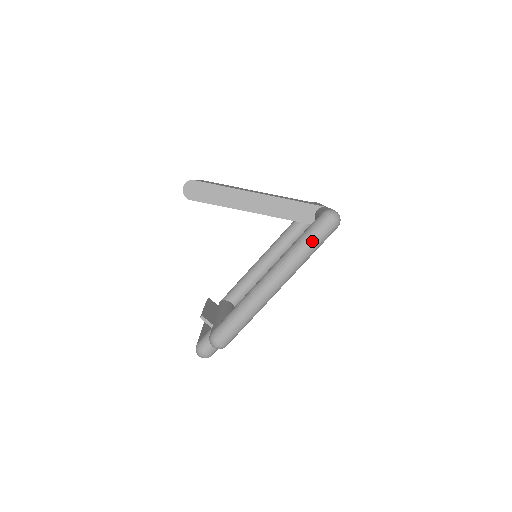
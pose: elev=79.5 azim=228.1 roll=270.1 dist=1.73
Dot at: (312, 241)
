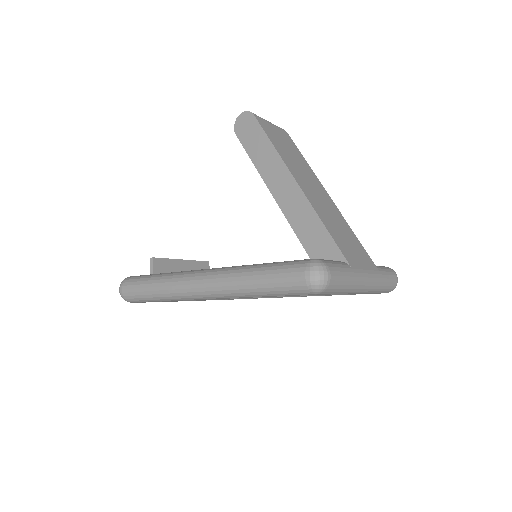
Dot at: (267, 278)
